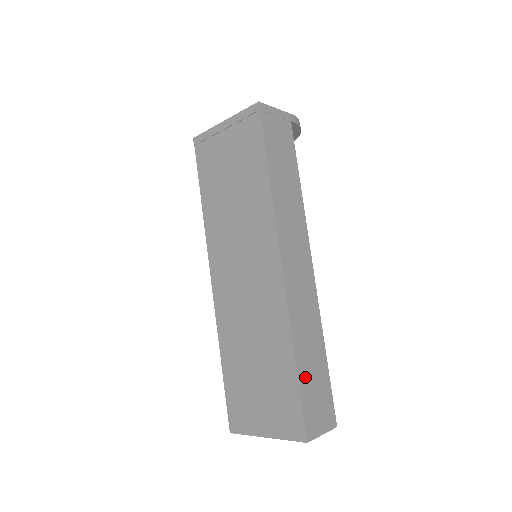
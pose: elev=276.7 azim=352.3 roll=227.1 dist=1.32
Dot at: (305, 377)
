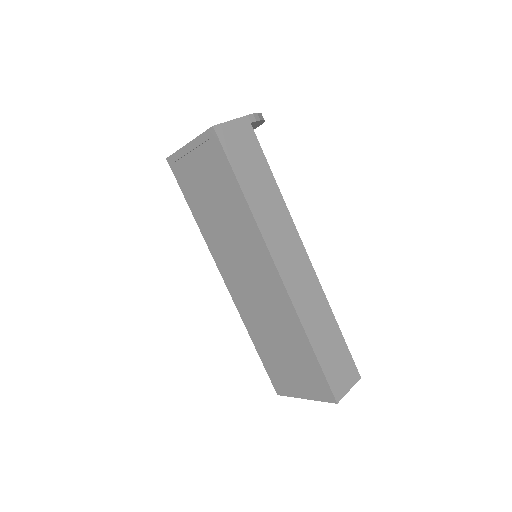
Dot at: (323, 354)
